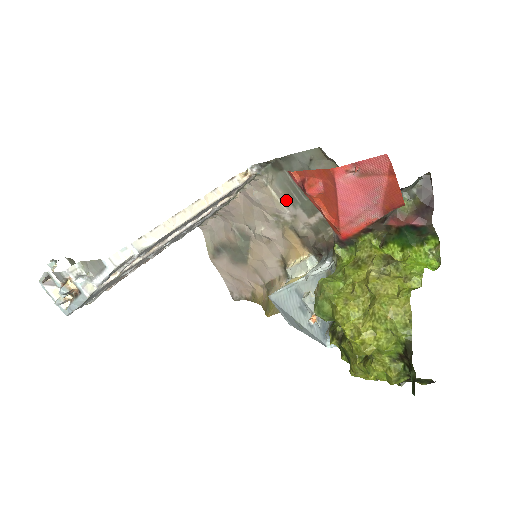
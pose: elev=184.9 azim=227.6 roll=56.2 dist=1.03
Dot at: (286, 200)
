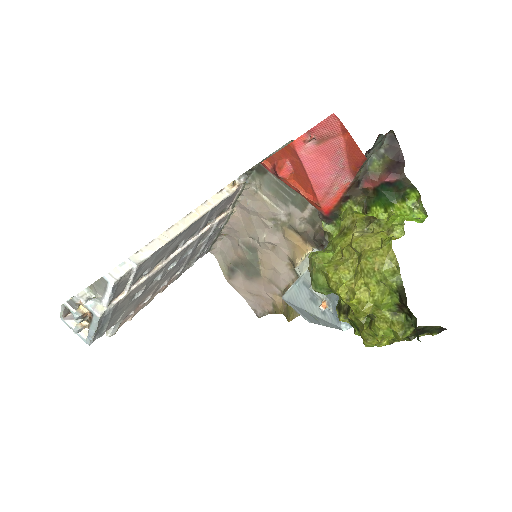
Dot at: (277, 201)
